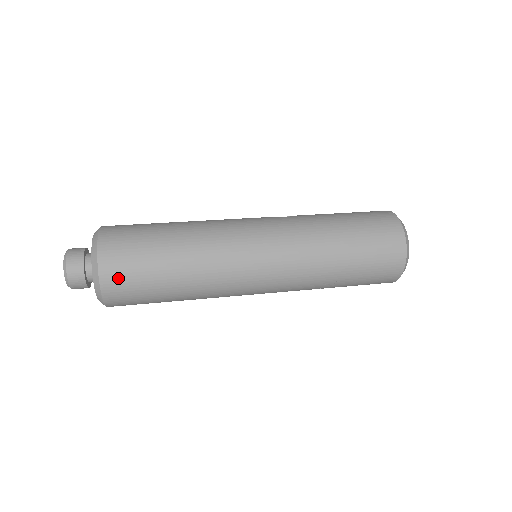
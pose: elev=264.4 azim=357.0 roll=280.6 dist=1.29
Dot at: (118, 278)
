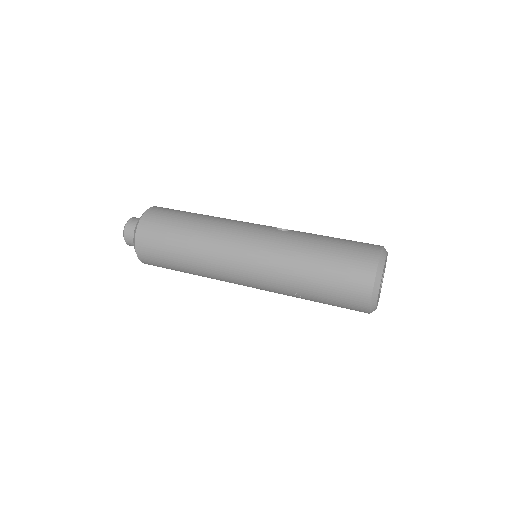
Dot at: (146, 246)
